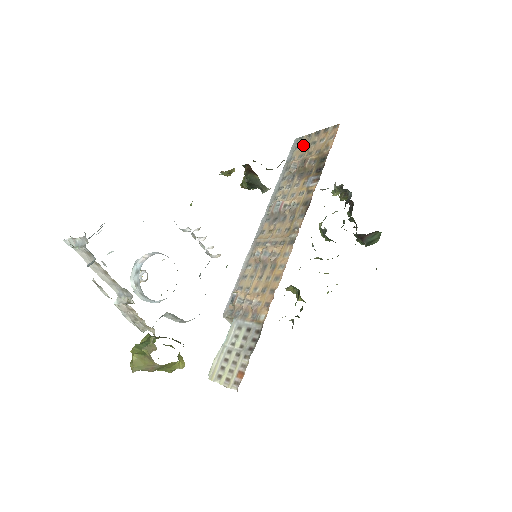
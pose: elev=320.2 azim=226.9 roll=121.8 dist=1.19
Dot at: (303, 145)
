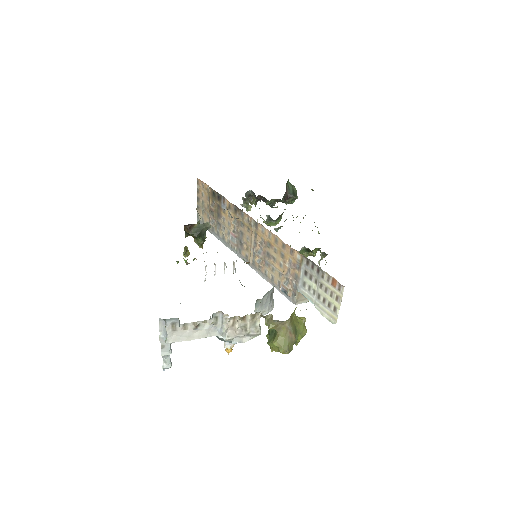
Dot at: (202, 214)
